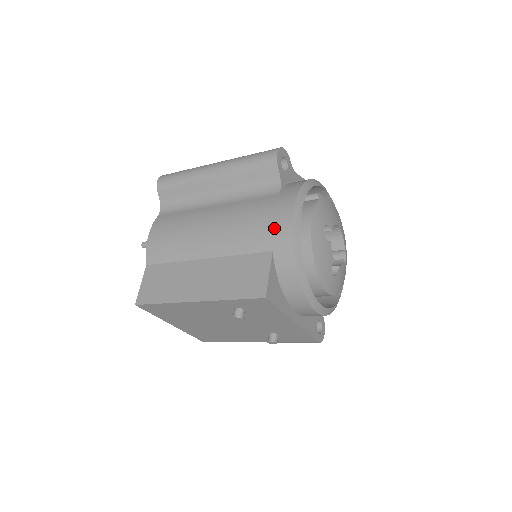
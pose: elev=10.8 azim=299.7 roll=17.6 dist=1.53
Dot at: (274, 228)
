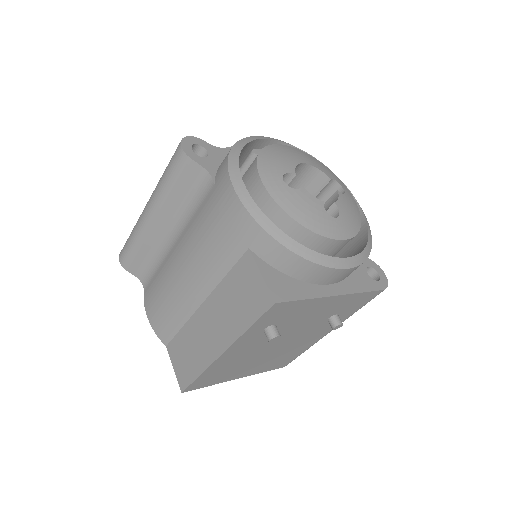
Dot at: (231, 224)
